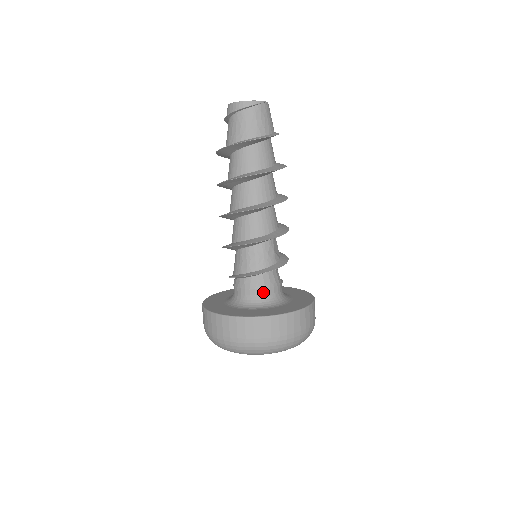
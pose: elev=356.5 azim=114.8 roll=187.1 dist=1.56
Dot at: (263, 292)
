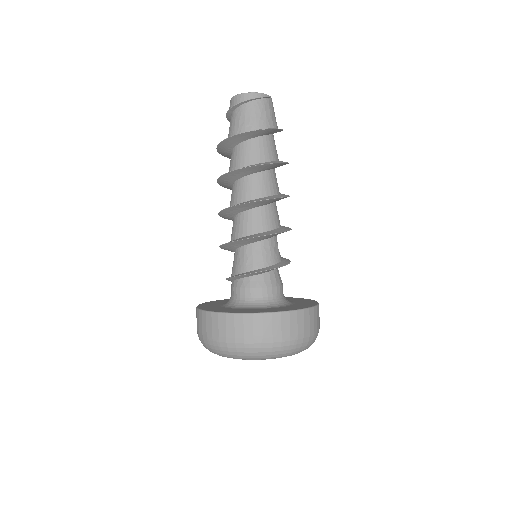
Dot at: (270, 291)
